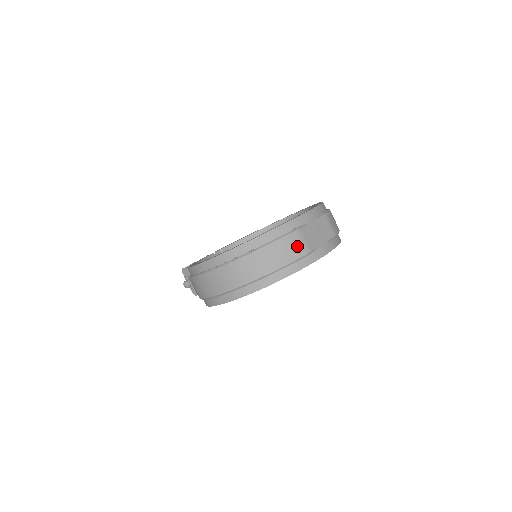
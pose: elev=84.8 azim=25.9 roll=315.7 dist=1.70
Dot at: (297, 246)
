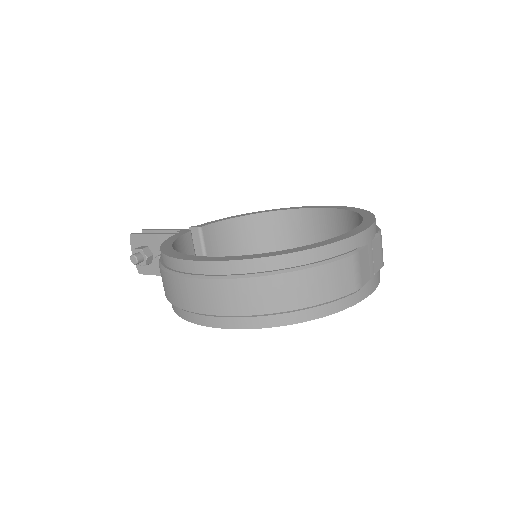
Dot at: (349, 277)
